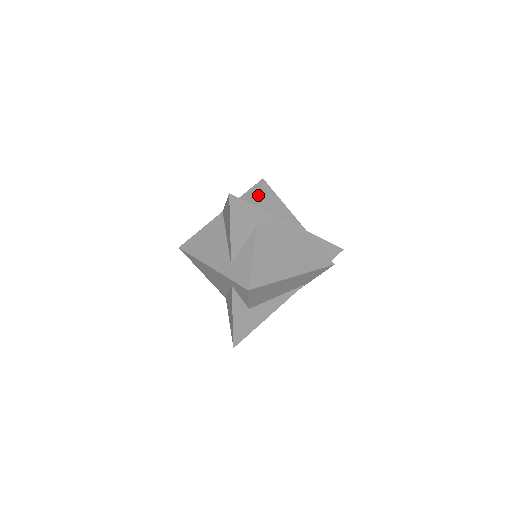
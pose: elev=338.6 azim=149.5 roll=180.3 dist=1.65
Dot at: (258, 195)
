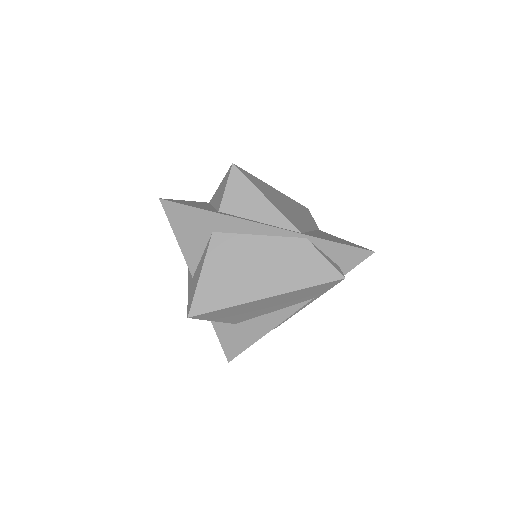
Dot at: (224, 188)
